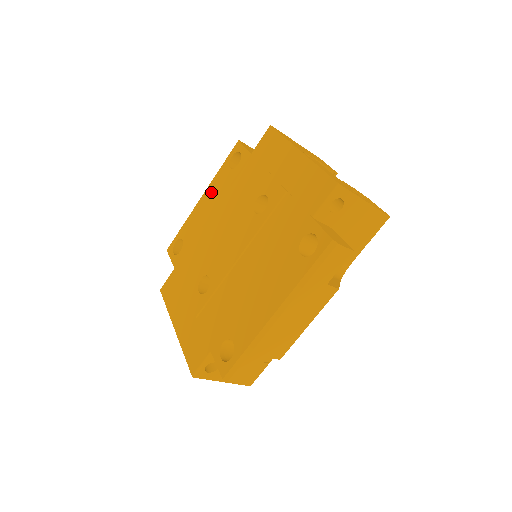
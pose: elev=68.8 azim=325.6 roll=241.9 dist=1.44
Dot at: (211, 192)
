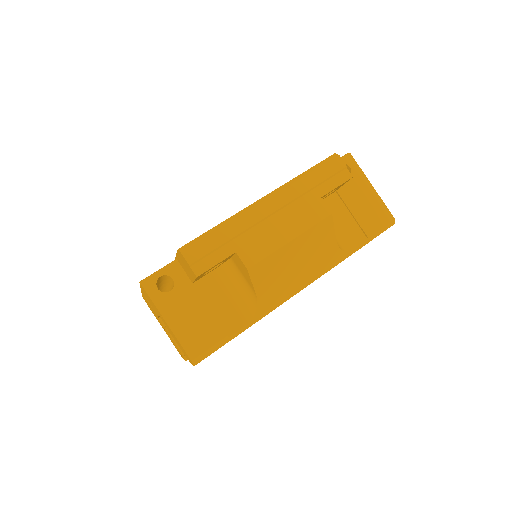
Dot at: occluded
